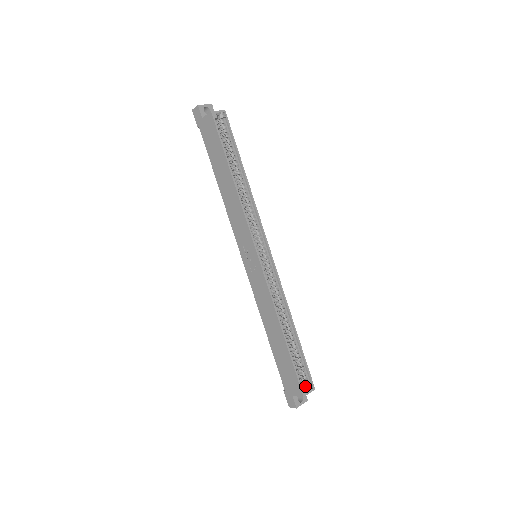
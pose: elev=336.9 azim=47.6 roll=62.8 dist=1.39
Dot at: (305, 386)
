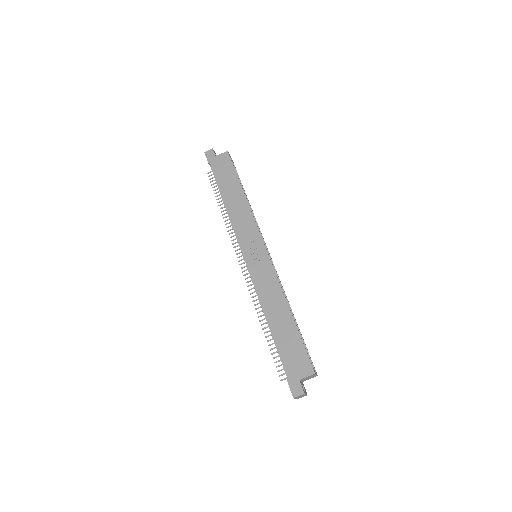
Dot at: occluded
